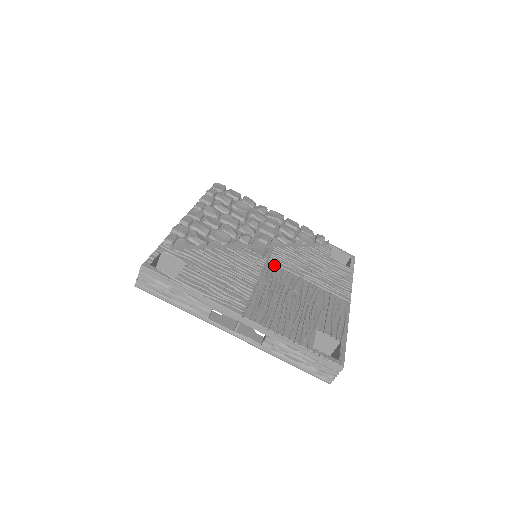
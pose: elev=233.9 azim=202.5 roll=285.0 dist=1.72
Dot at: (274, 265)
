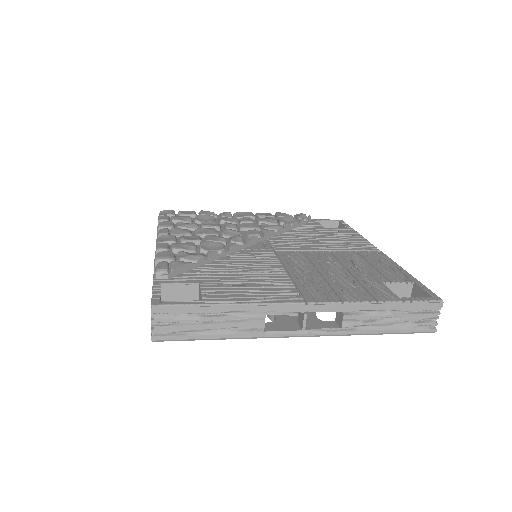
Dot at: (285, 251)
